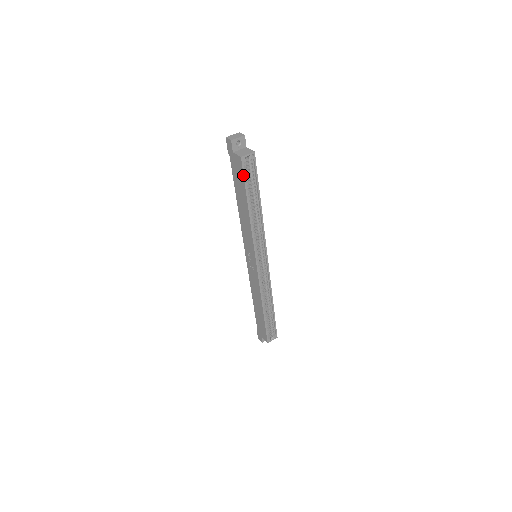
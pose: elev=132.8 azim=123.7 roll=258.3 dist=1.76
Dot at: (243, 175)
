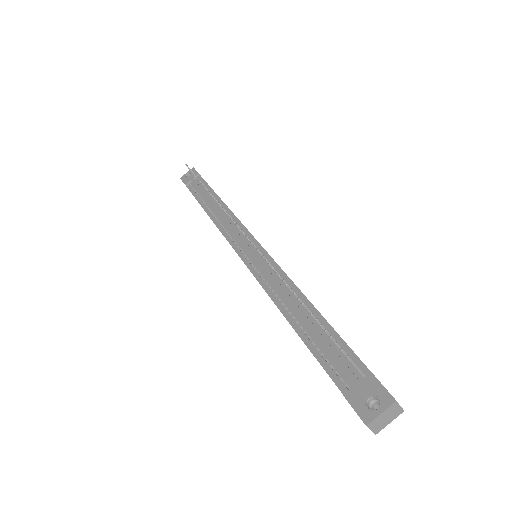
Dot at: occluded
